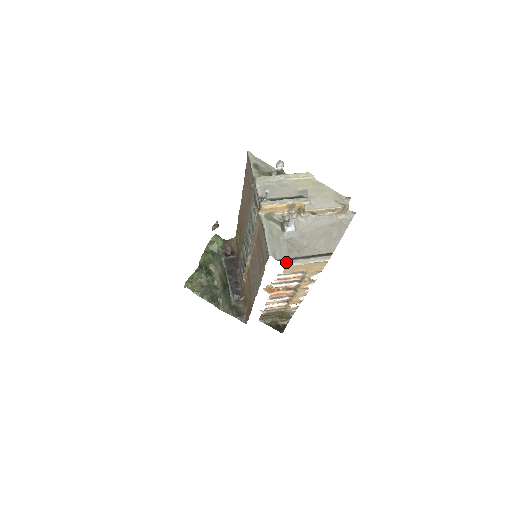
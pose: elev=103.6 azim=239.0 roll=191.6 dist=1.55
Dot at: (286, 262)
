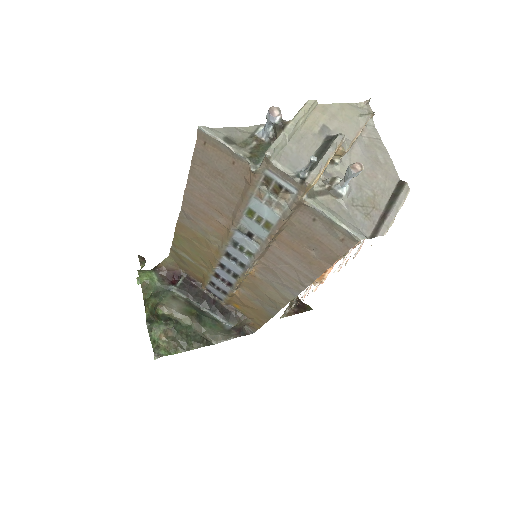
Dot at: (383, 232)
